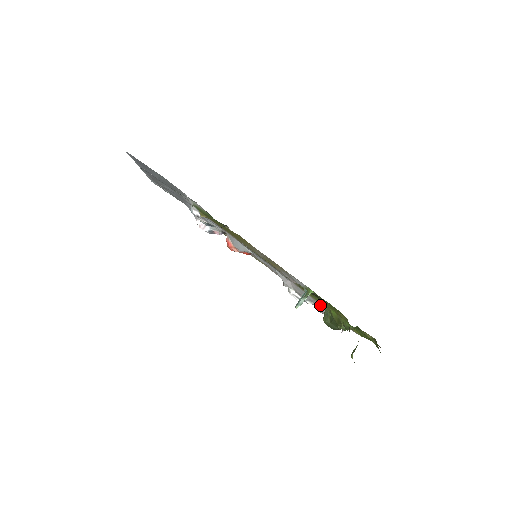
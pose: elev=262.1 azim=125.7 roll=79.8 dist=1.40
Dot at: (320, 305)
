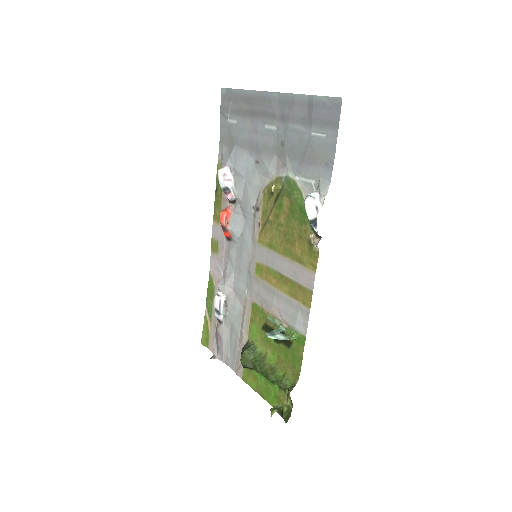
Dot at: (243, 333)
